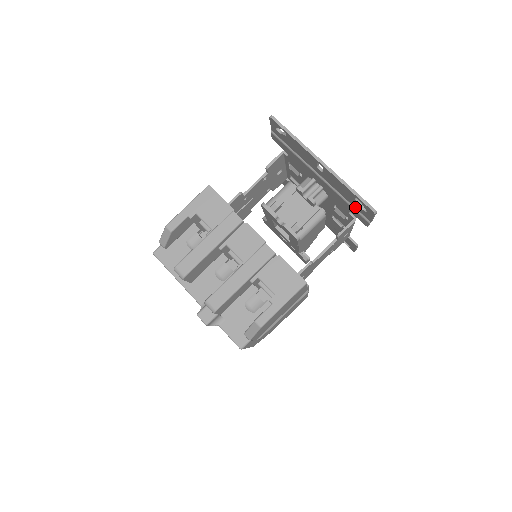
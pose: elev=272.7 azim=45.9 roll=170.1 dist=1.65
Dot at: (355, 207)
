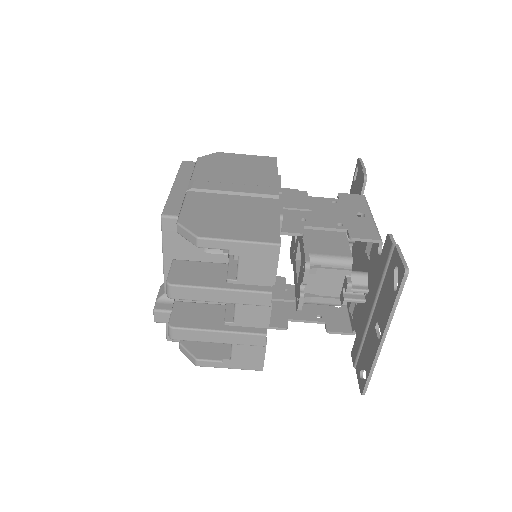
Dot at: (361, 354)
